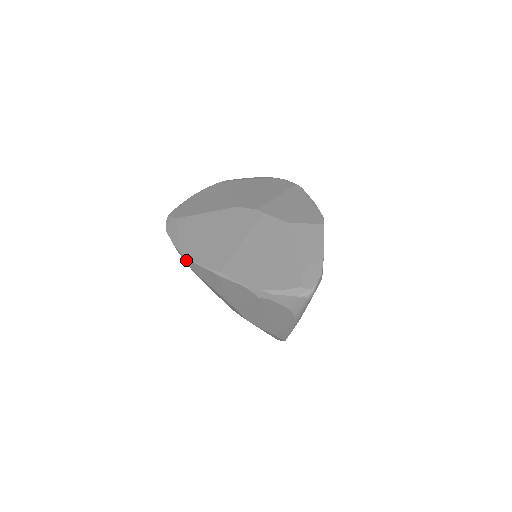
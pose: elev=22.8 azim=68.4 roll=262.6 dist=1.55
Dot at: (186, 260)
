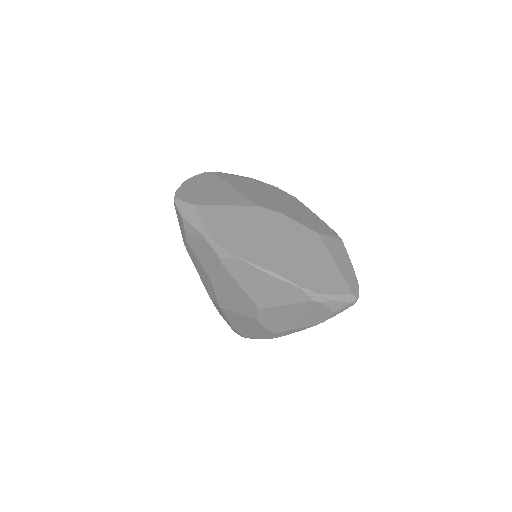
Dot at: (222, 254)
